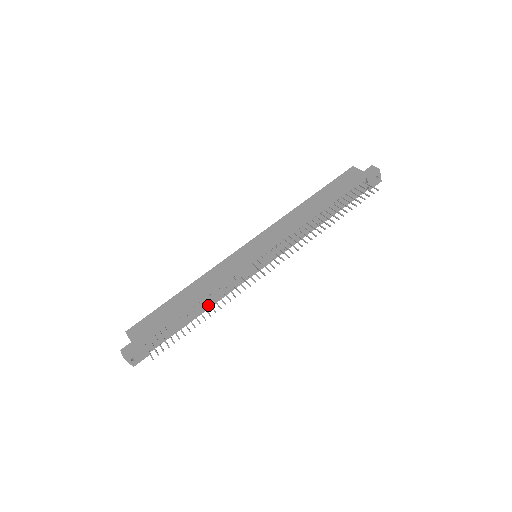
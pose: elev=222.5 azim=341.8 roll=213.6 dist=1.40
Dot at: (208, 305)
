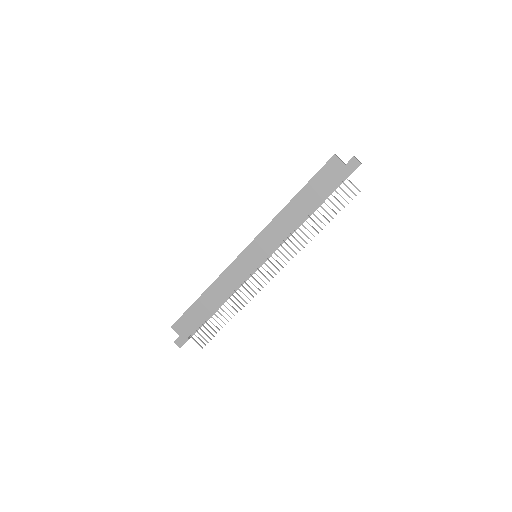
Dot at: occluded
